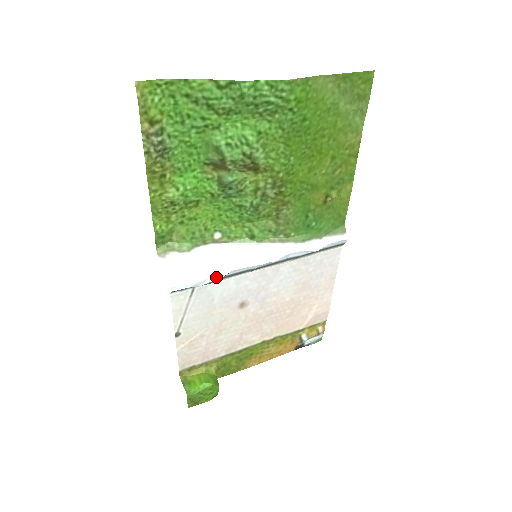
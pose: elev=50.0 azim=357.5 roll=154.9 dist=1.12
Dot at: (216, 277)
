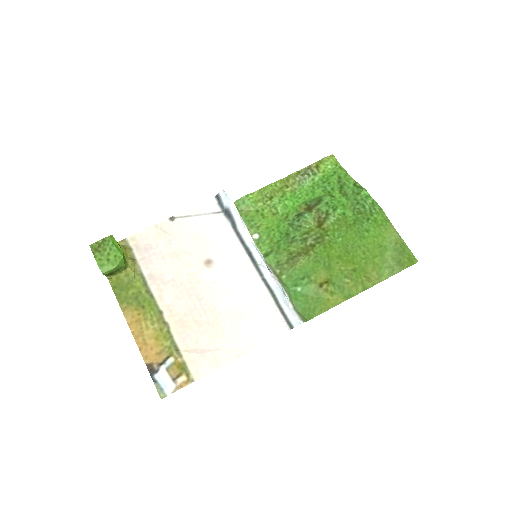
Dot at: (240, 216)
